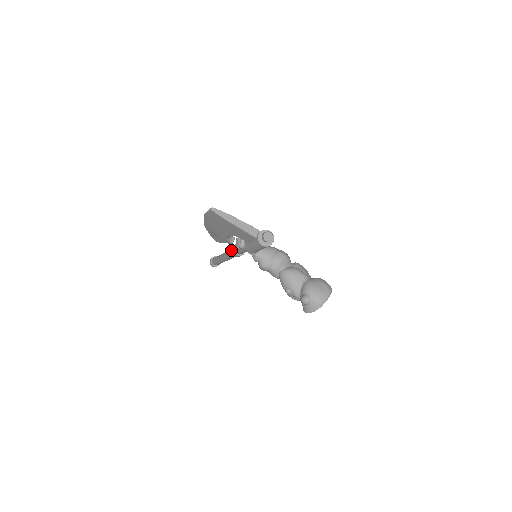
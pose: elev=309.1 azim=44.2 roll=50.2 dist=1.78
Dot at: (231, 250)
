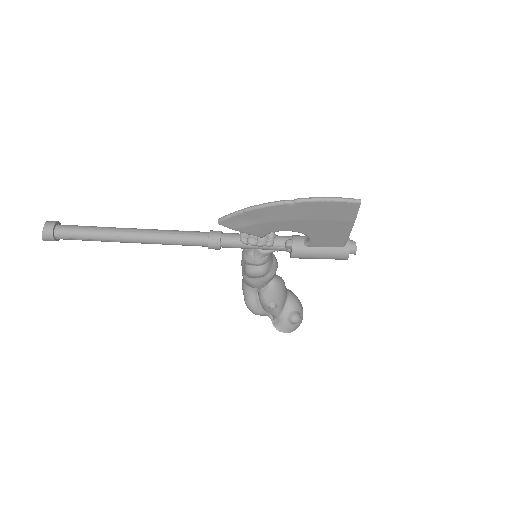
Dot at: (198, 236)
